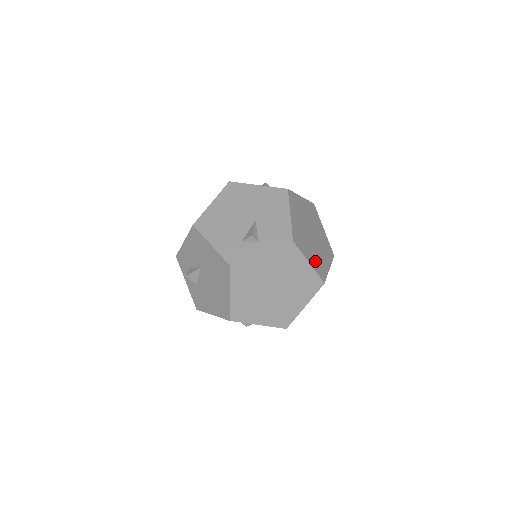
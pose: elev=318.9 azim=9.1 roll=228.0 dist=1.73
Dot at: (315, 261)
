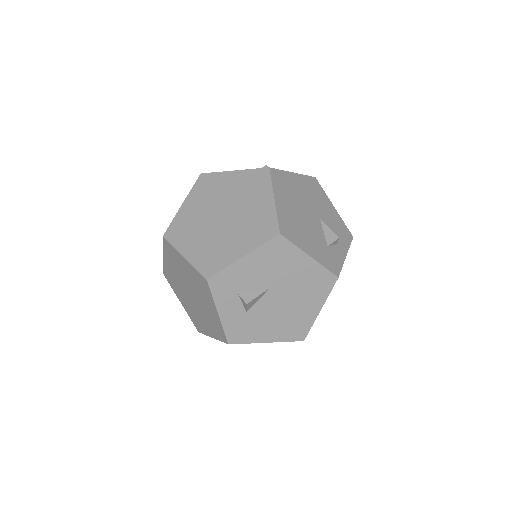
Dot at: occluded
